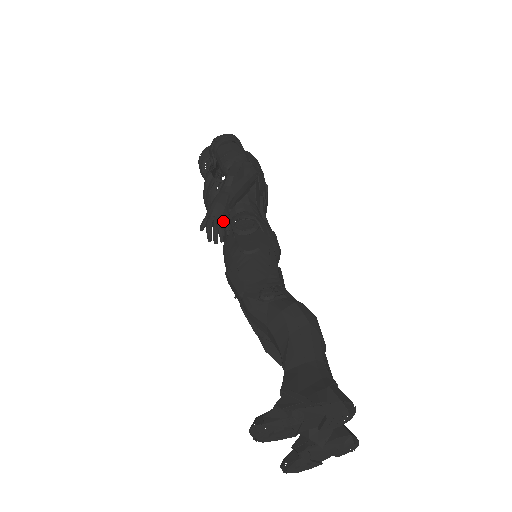
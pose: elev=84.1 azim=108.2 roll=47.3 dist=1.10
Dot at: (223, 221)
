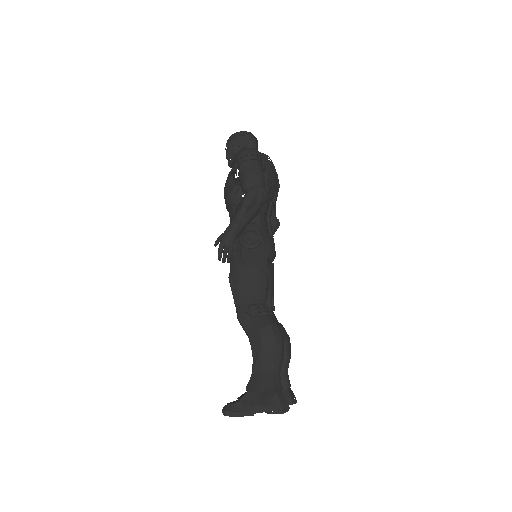
Dot at: (232, 248)
